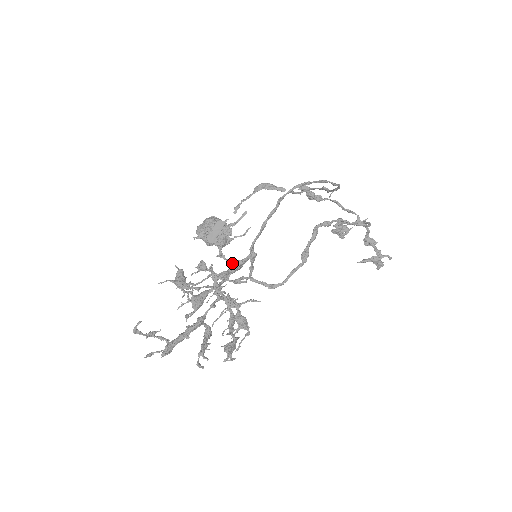
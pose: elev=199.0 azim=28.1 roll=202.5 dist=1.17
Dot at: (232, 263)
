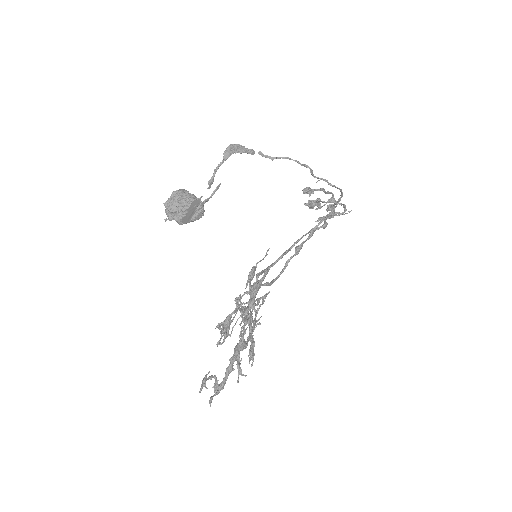
Dot at: (256, 288)
